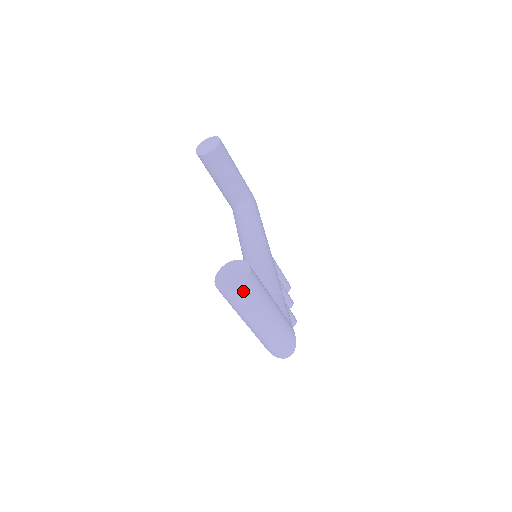
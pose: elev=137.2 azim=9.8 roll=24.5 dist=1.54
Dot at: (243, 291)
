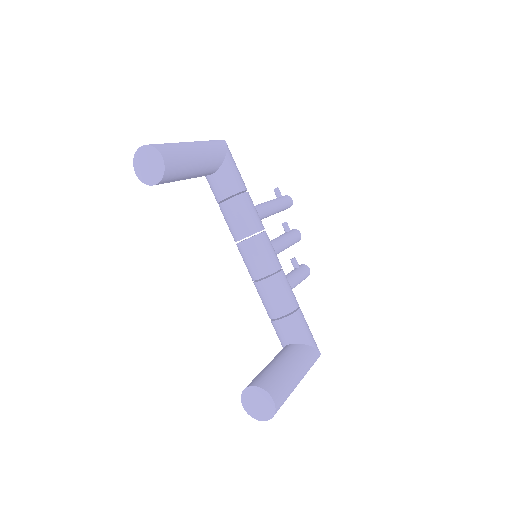
Dot at: occluded
